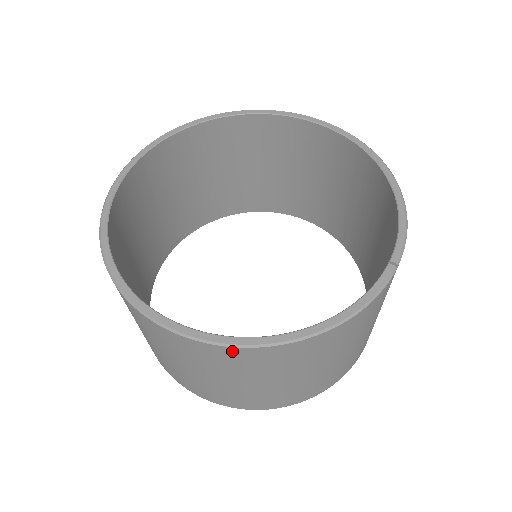
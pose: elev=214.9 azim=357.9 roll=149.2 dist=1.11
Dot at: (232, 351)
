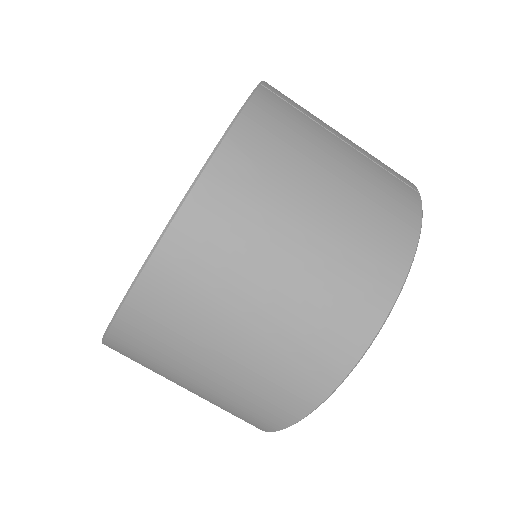
Dot at: (176, 239)
